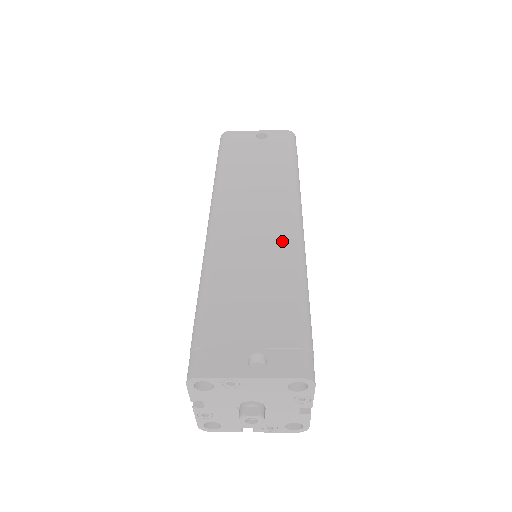
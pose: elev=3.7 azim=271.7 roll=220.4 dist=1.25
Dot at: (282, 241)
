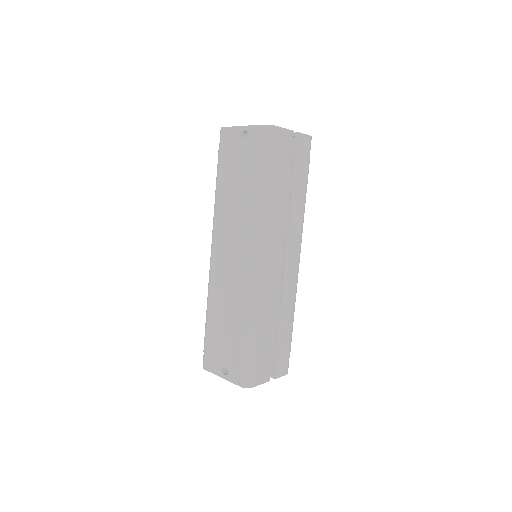
Dot at: (243, 282)
